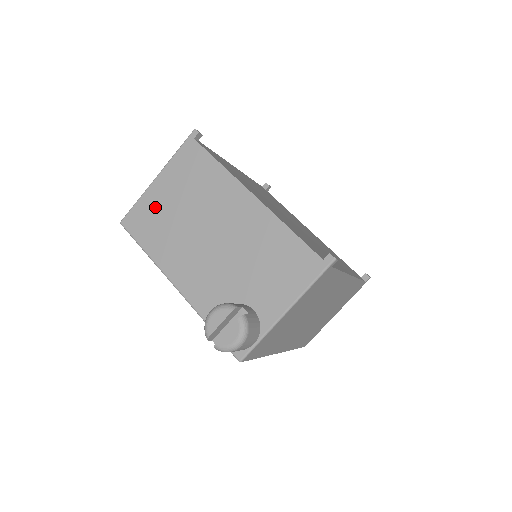
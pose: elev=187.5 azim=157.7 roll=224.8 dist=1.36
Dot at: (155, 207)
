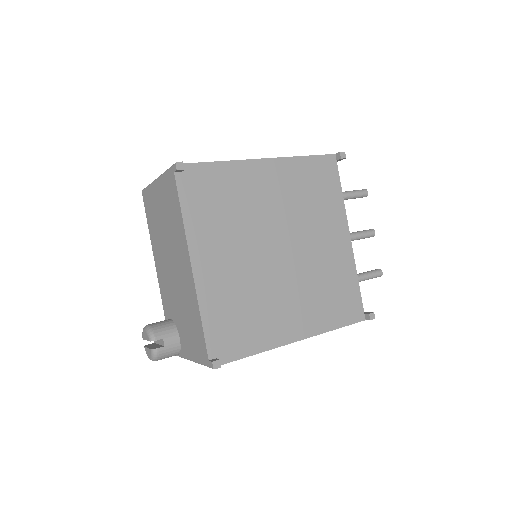
Dot at: (154, 203)
